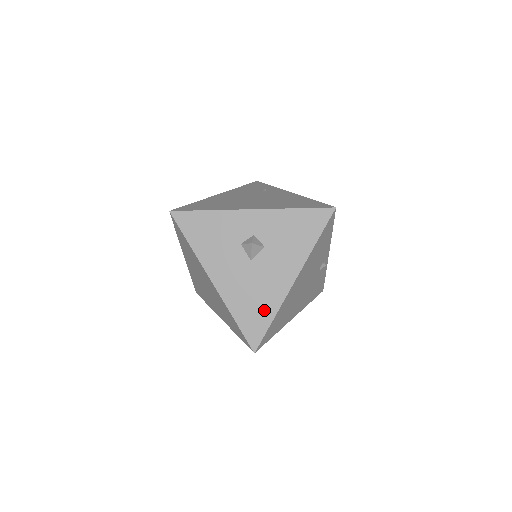
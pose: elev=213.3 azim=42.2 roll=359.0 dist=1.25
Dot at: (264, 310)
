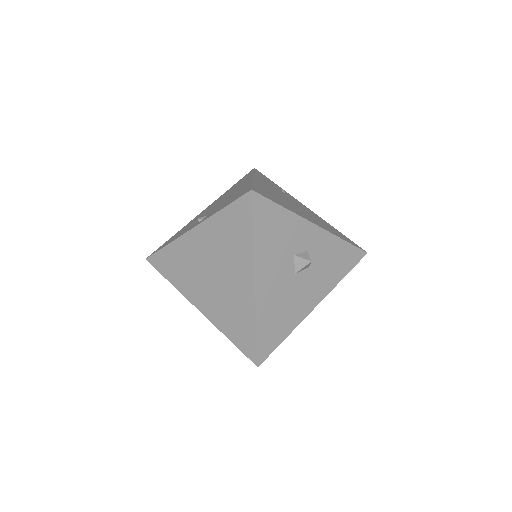
Dot at: (283, 327)
